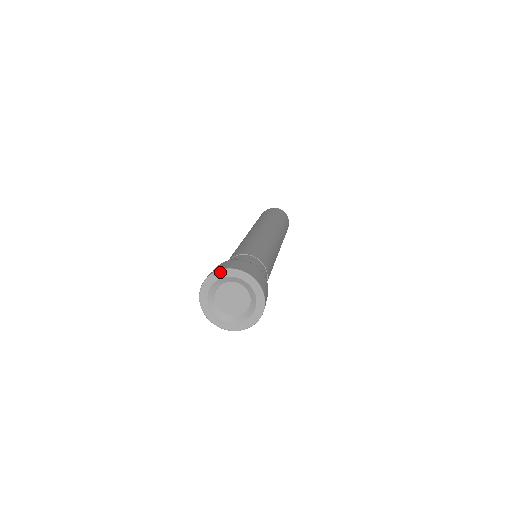
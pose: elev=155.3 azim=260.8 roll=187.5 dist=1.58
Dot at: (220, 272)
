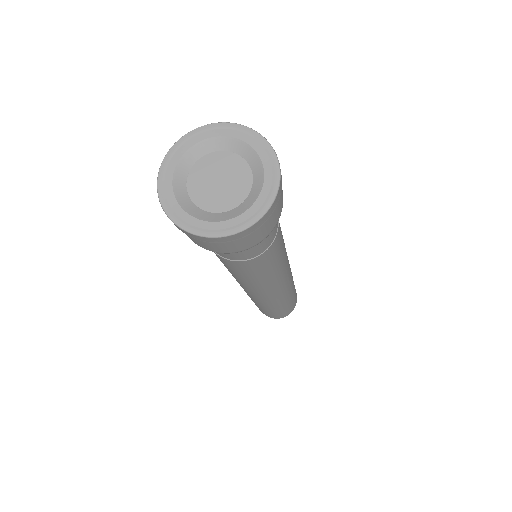
Dot at: (201, 129)
